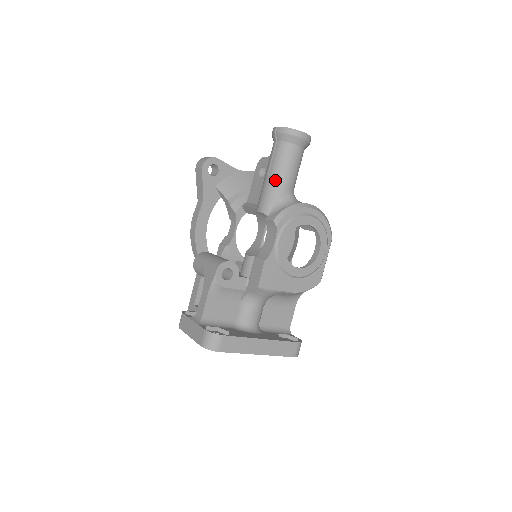
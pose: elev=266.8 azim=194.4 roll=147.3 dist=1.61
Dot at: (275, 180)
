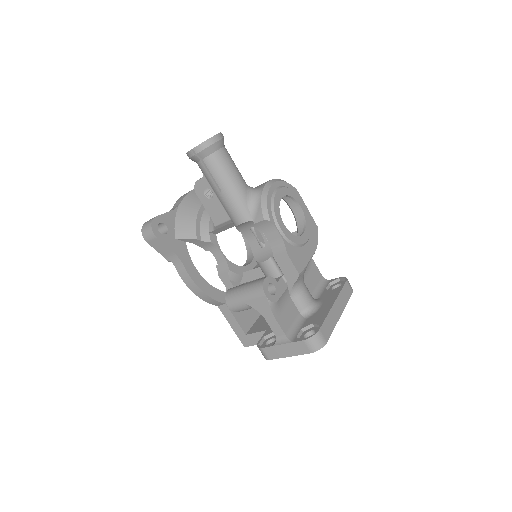
Dot at: (232, 190)
